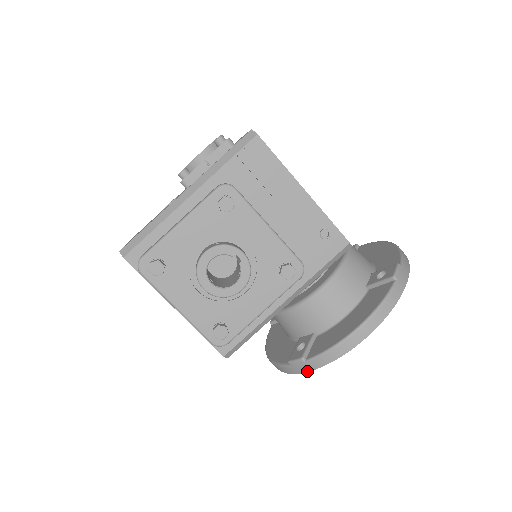
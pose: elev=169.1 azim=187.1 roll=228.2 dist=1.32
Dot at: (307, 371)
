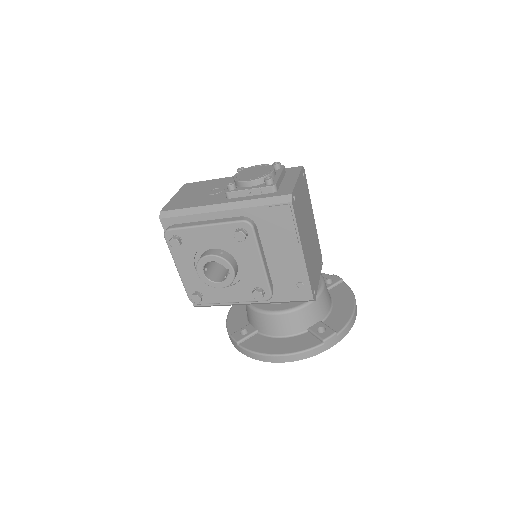
Dot at: (237, 349)
